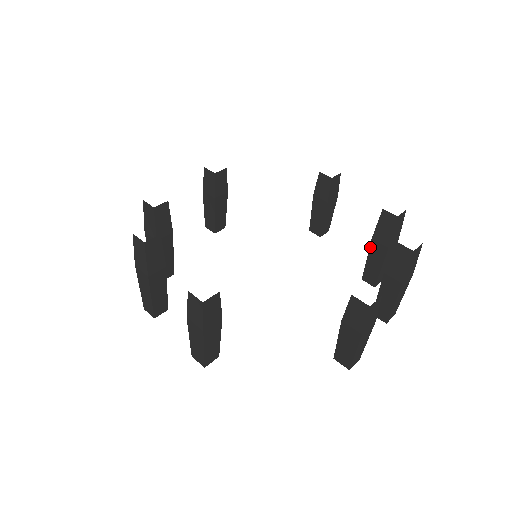
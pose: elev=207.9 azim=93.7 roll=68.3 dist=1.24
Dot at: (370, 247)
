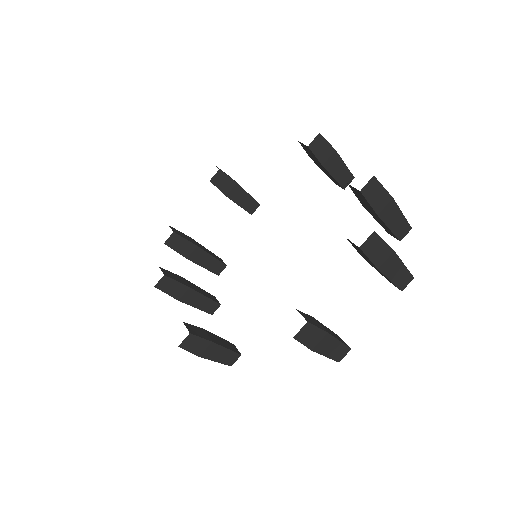
Dot at: (368, 211)
